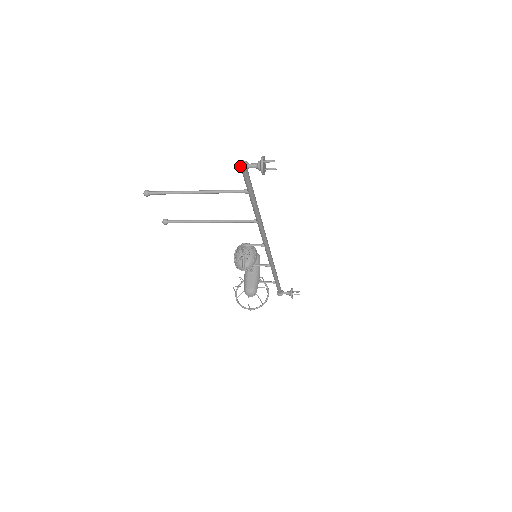
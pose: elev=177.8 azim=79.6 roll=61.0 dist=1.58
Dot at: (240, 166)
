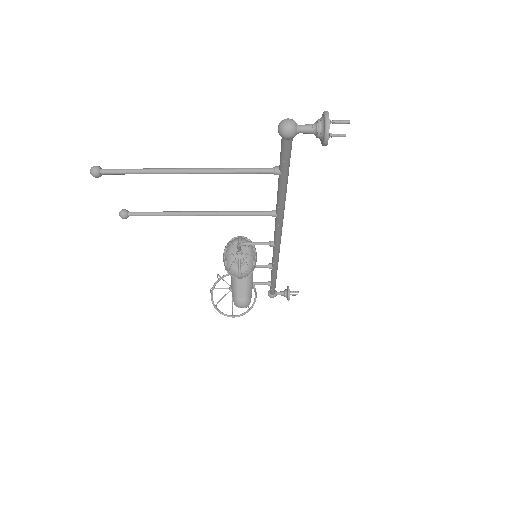
Dot at: (284, 129)
